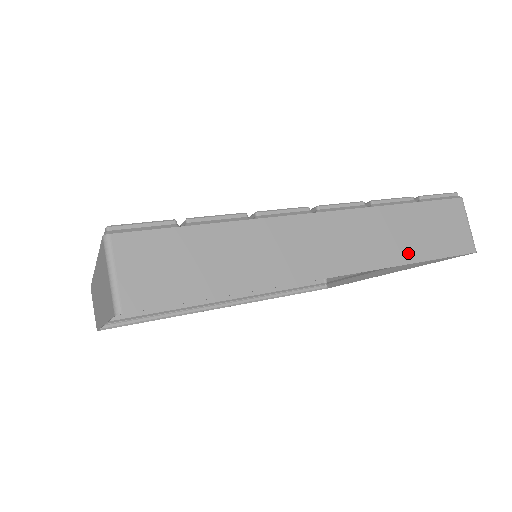
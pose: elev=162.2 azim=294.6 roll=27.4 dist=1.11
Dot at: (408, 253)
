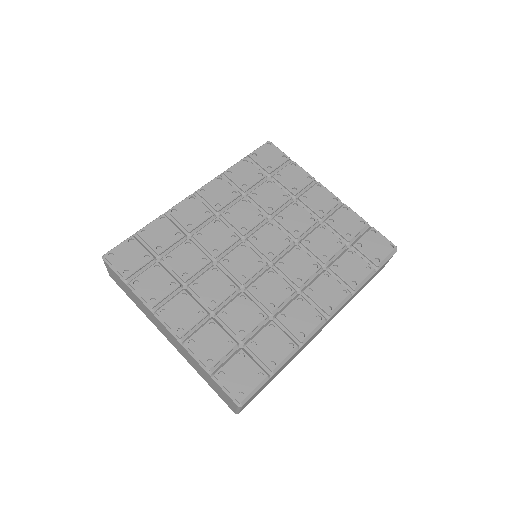
Dot at: occluded
